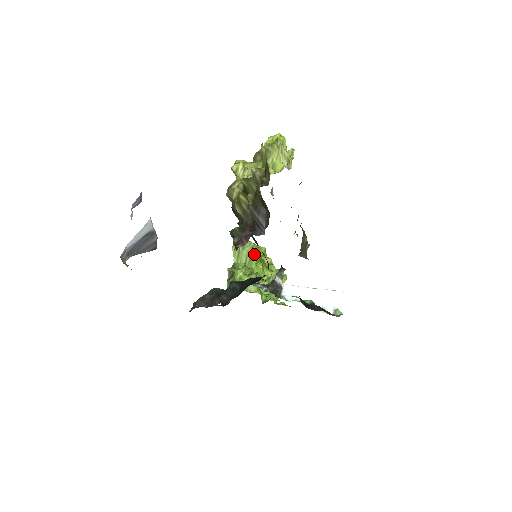
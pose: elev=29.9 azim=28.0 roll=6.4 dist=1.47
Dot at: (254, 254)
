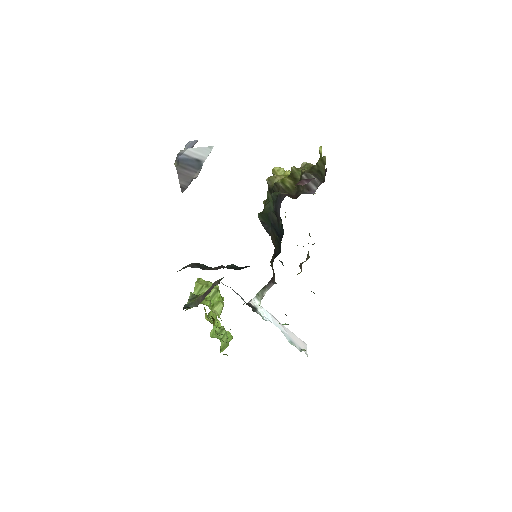
Dot at: (217, 294)
